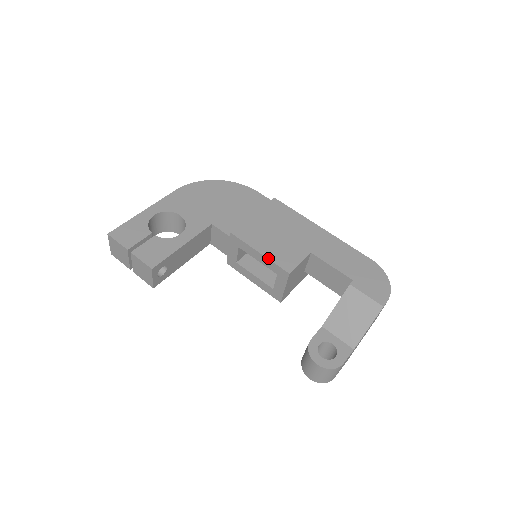
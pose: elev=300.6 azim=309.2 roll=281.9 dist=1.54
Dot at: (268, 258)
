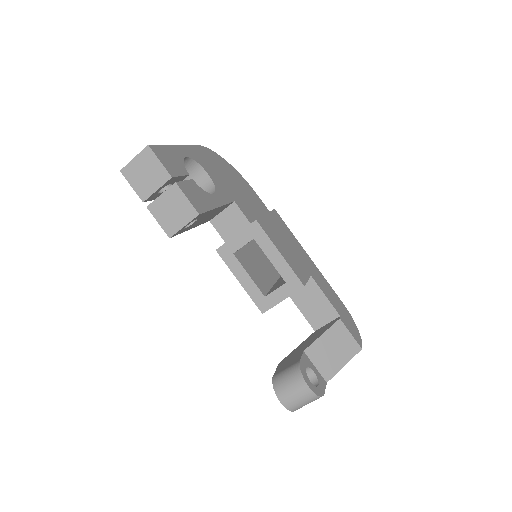
Dot at: (288, 262)
